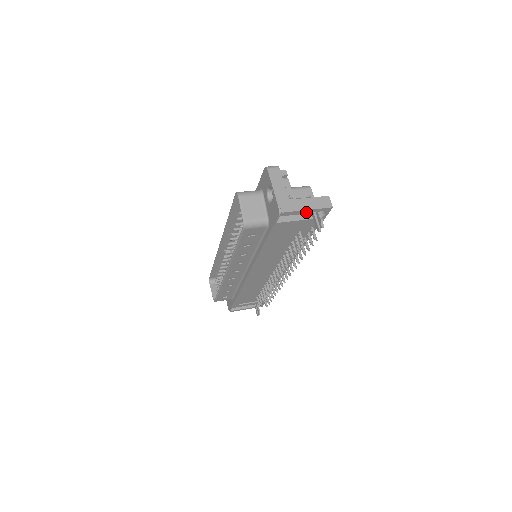
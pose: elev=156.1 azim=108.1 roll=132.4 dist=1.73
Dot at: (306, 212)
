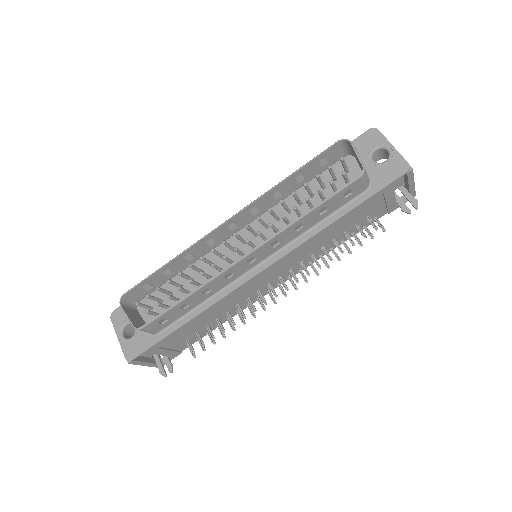
Dot at: (410, 186)
